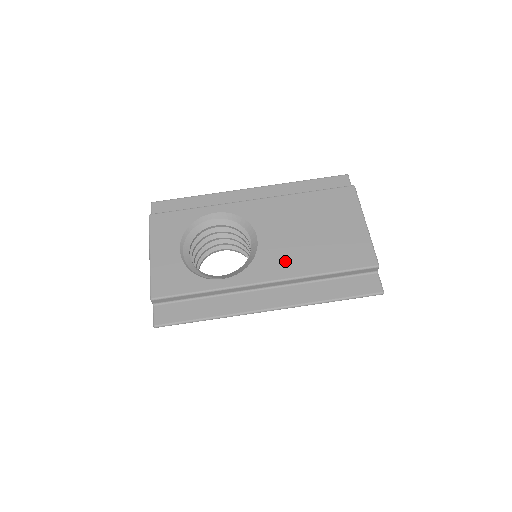
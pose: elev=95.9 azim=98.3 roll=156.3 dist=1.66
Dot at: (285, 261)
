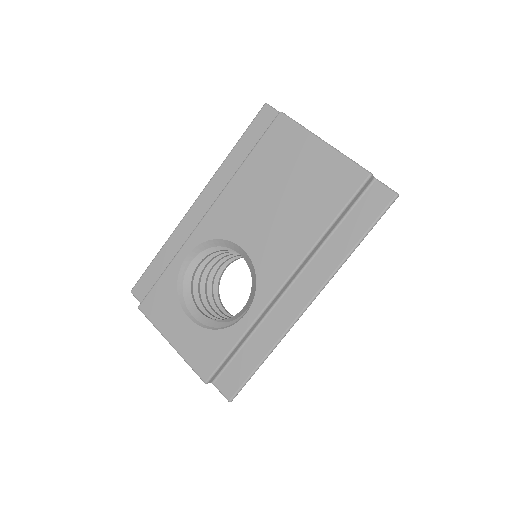
Dot at: (283, 248)
